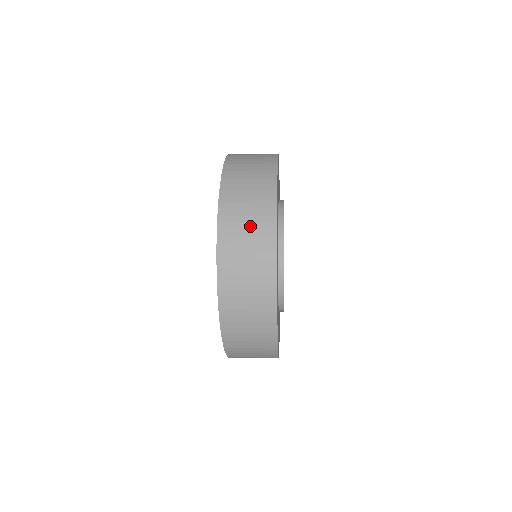
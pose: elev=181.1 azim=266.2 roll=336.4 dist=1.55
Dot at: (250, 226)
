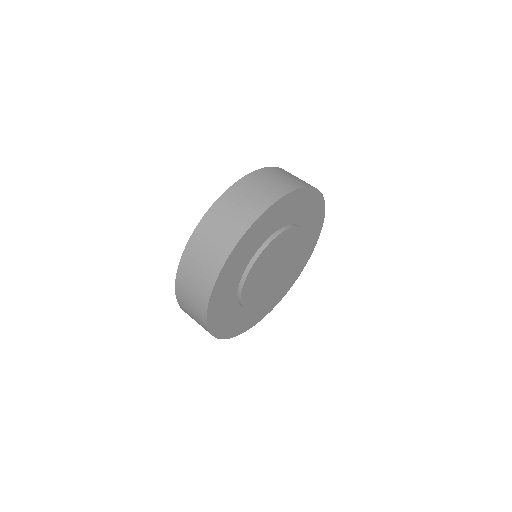
Dot at: (212, 246)
